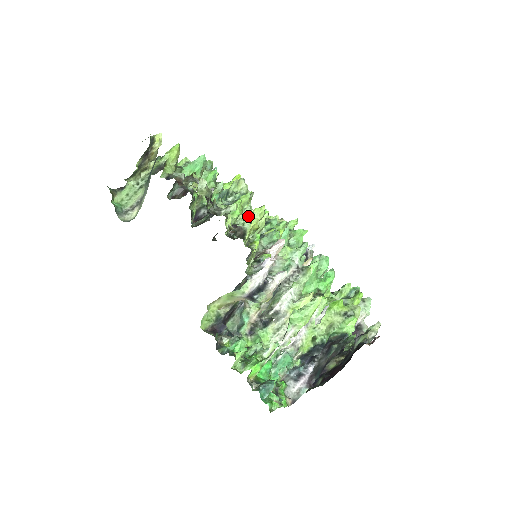
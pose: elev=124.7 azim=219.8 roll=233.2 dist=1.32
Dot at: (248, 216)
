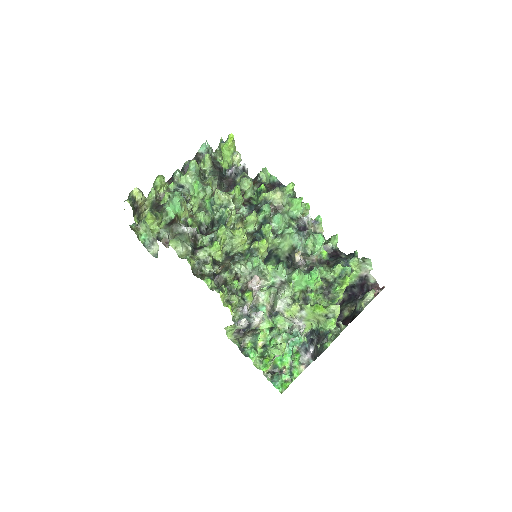
Dot at: (232, 239)
